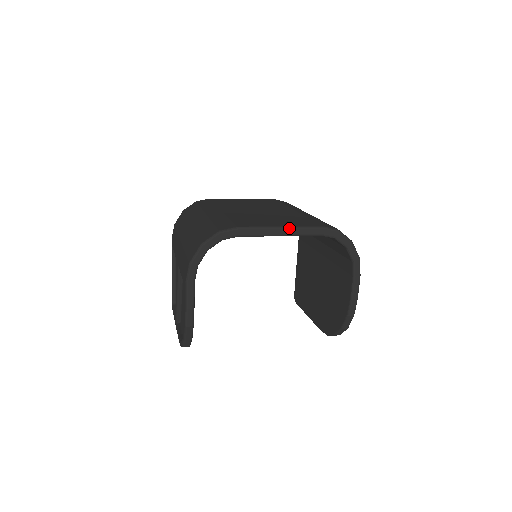
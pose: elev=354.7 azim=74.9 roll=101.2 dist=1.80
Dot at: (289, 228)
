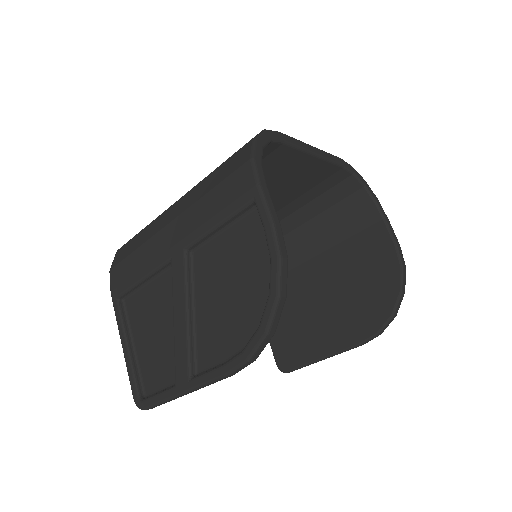
Dot at: (318, 149)
